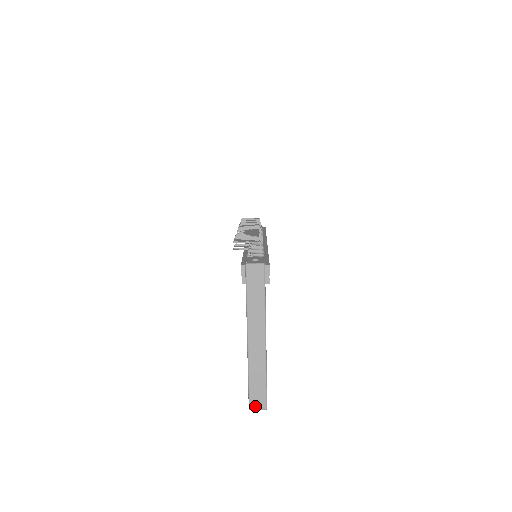
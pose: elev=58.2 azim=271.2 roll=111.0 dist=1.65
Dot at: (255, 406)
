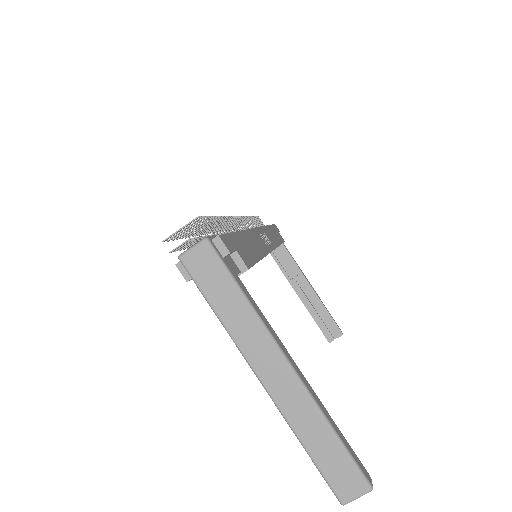
Dot at: (348, 494)
